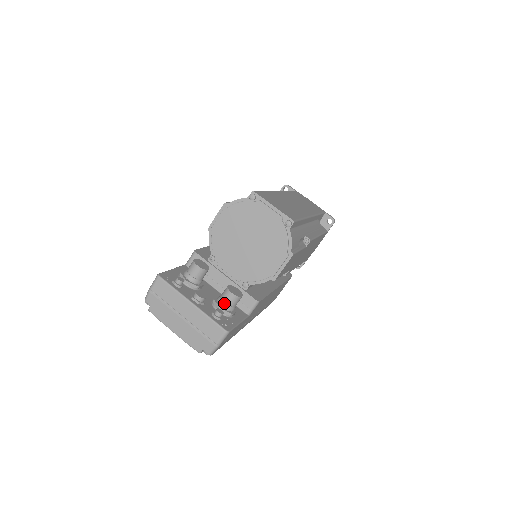
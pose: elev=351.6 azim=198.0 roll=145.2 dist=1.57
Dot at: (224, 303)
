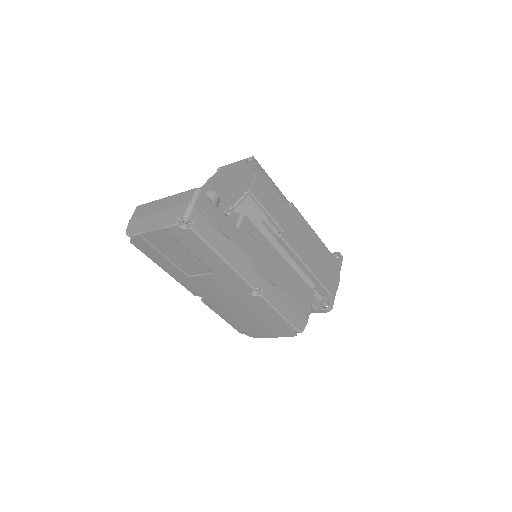
Dot at: occluded
